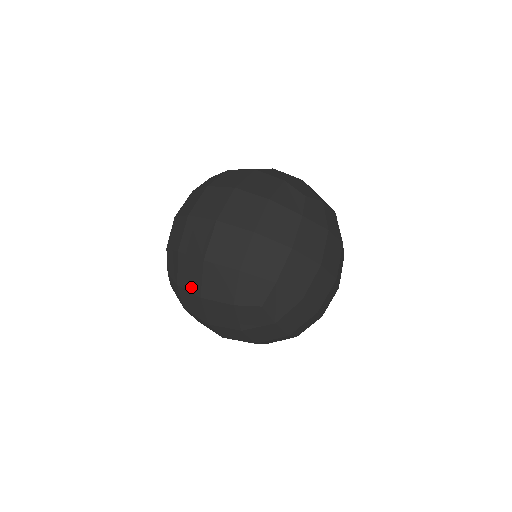
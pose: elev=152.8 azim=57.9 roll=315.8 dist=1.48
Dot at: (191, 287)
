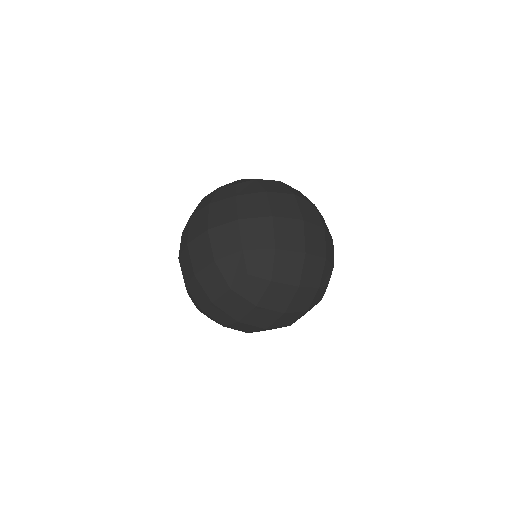
Dot at: occluded
